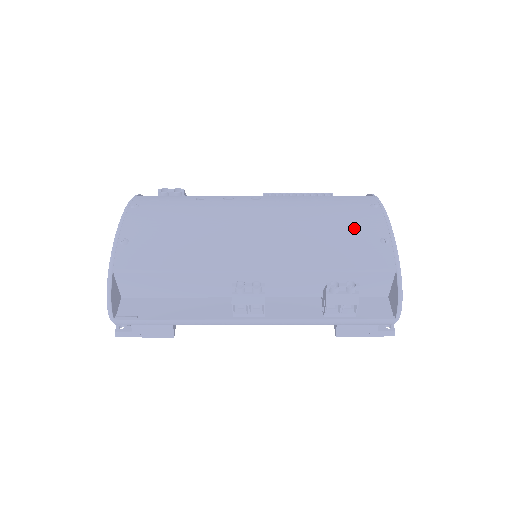
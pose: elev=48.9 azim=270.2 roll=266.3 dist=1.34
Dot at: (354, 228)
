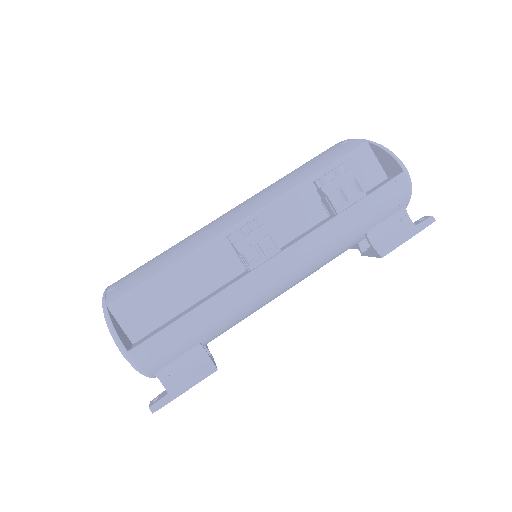
Dot at: (313, 159)
